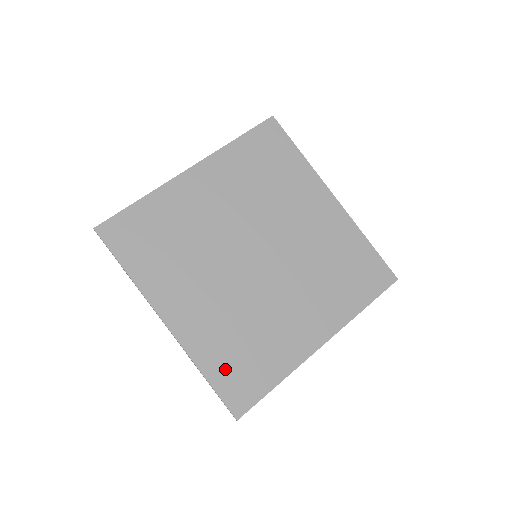
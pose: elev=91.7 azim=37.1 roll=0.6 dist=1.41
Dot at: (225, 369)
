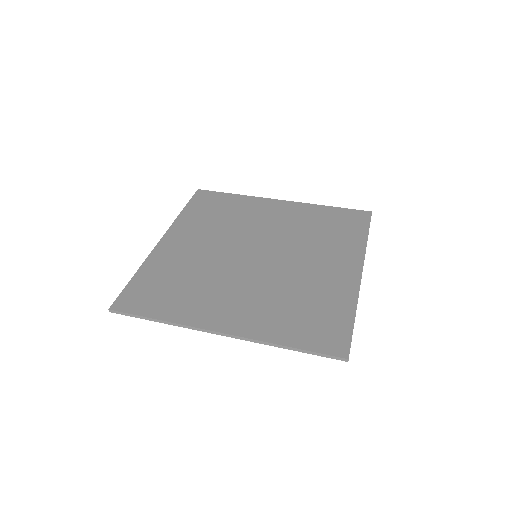
Dot at: (301, 331)
